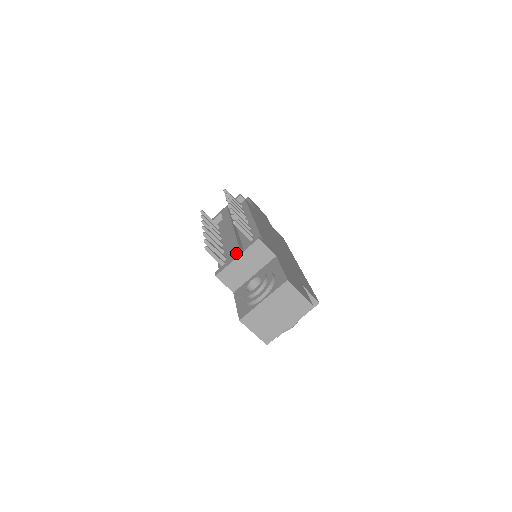
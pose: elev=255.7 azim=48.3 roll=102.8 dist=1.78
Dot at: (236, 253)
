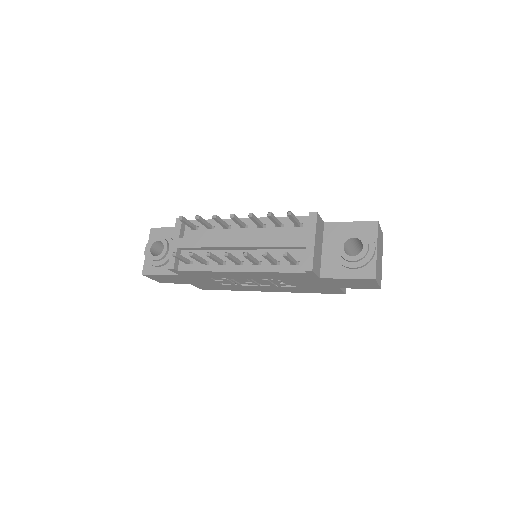
Dot at: (306, 240)
